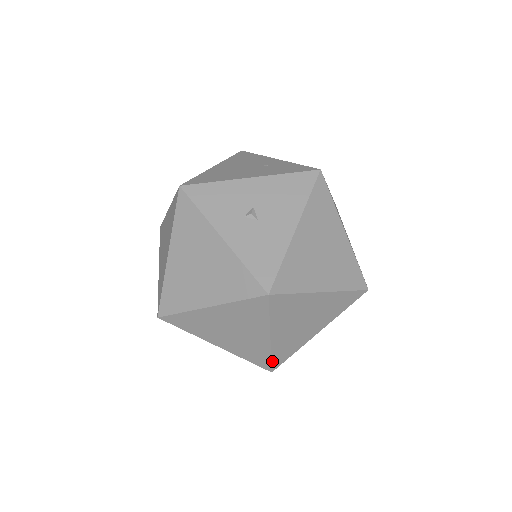
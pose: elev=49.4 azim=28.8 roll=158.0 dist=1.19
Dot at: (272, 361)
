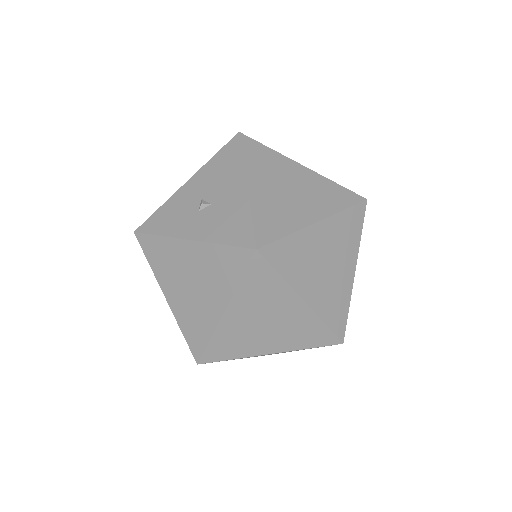
Dot at: (331, 329)
